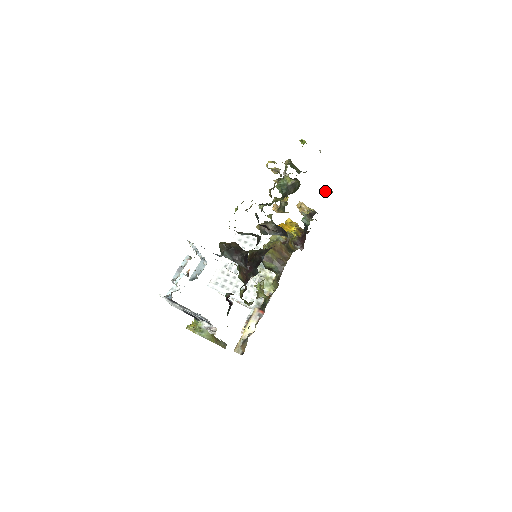
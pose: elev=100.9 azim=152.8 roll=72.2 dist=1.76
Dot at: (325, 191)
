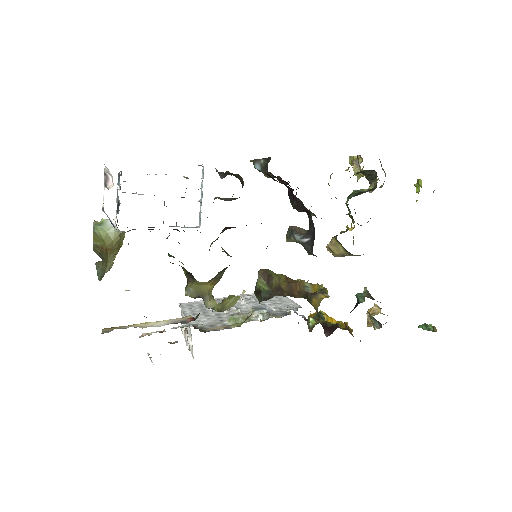
Dot at: (425, 326)
